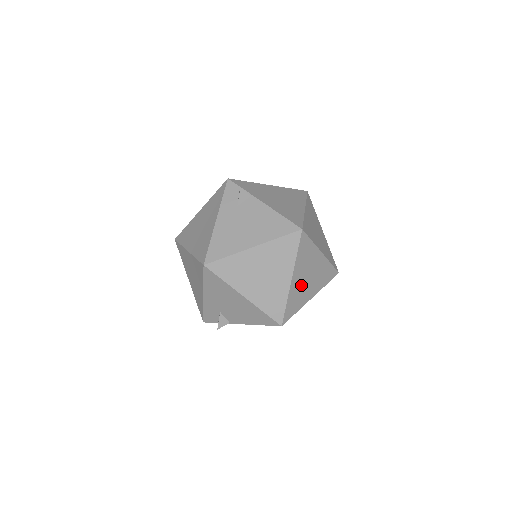
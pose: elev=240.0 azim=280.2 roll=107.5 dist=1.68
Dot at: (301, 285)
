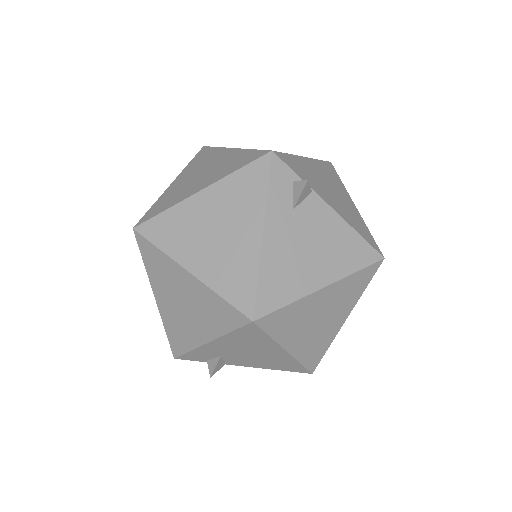
Dot at: occluded
